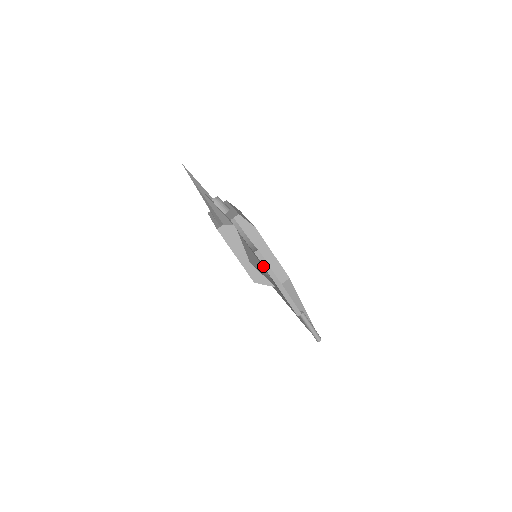
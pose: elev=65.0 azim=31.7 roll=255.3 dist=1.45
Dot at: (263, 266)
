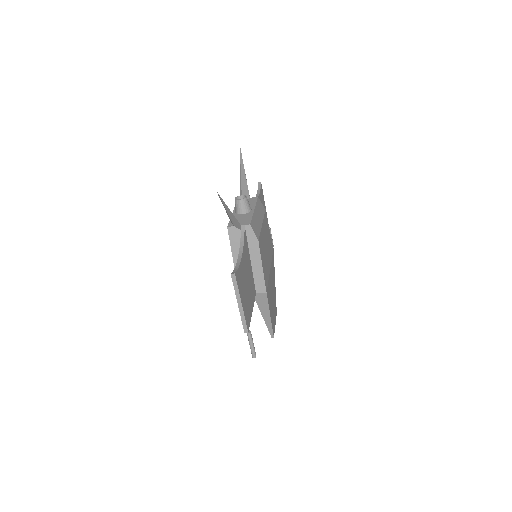
Dot at: occluded
